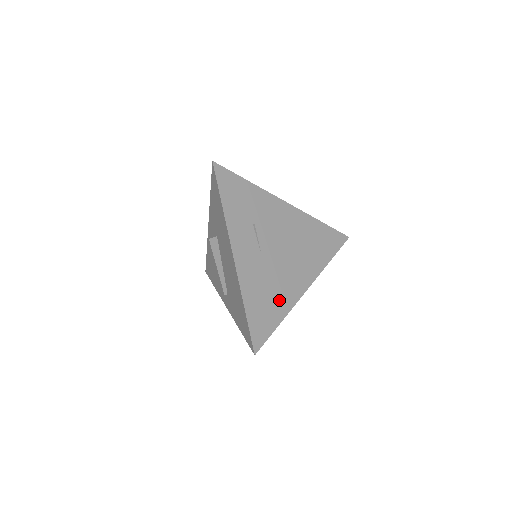
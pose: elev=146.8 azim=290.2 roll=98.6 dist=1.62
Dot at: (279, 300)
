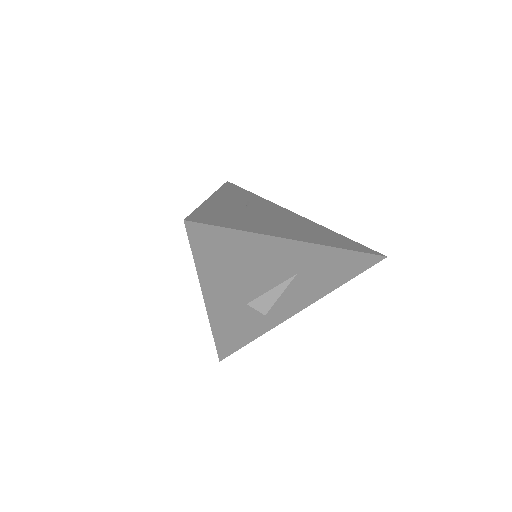
Dot at: (250, 225)
